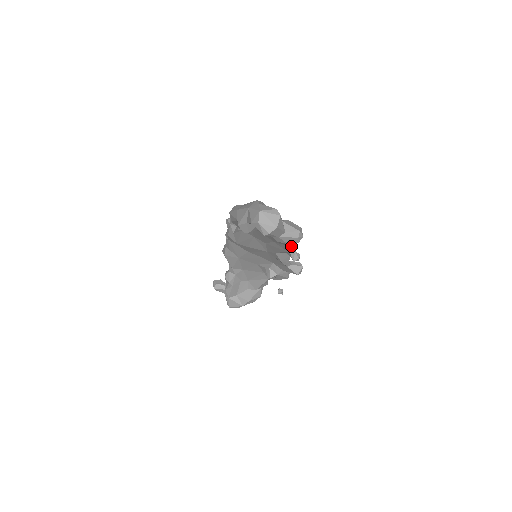
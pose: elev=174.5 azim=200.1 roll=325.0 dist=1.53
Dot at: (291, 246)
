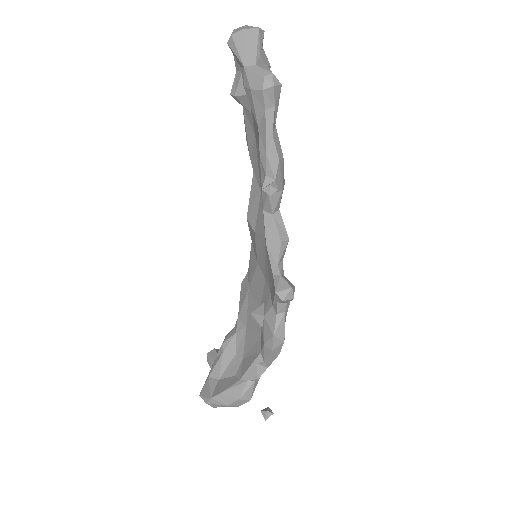
Dot at: (263, 131)
